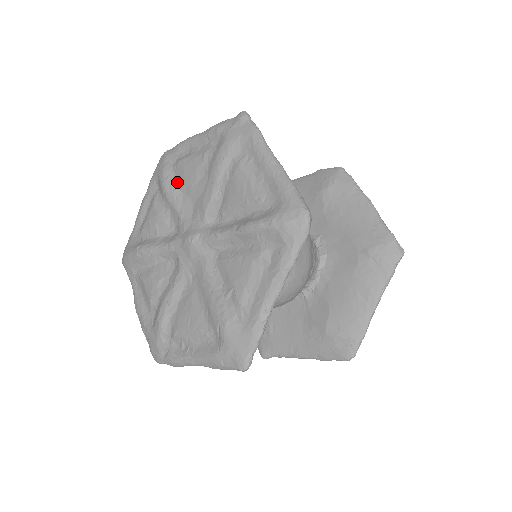
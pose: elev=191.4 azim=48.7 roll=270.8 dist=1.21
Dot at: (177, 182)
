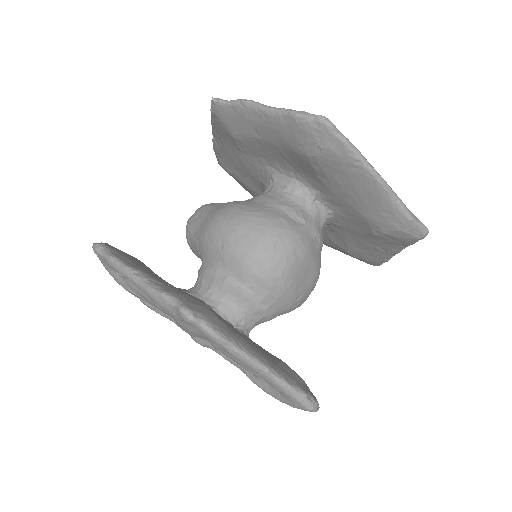
Dot at: occluded
